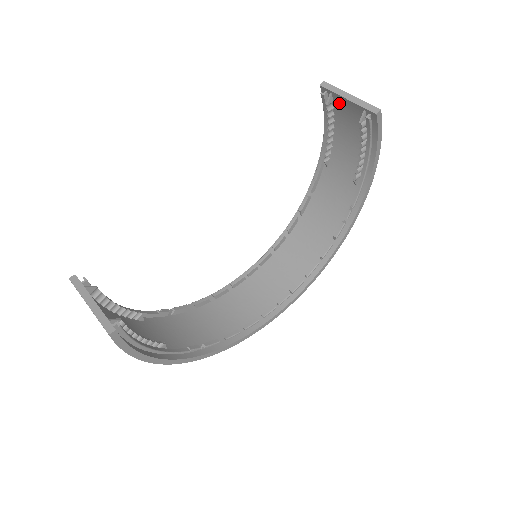
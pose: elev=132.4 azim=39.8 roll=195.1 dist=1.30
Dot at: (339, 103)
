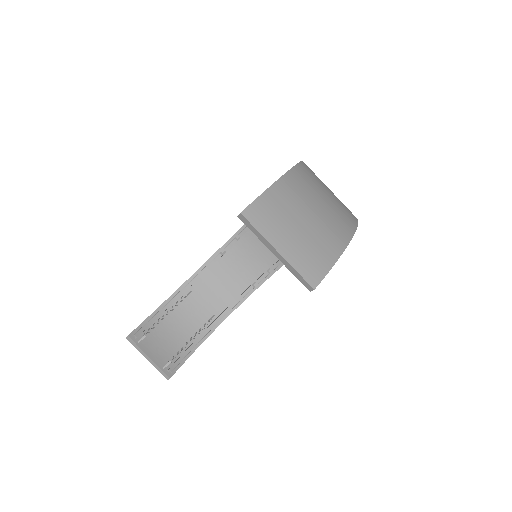
Dot at: occluded
